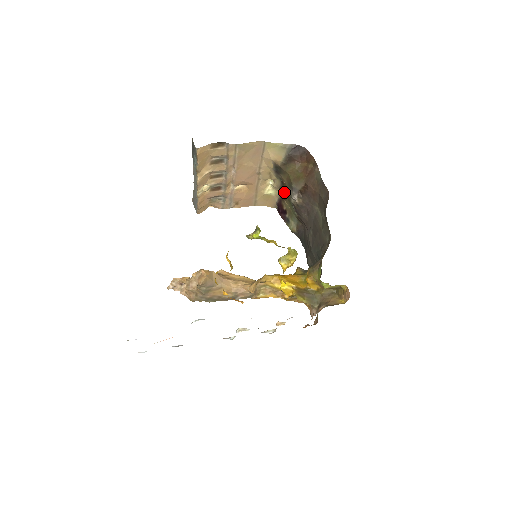
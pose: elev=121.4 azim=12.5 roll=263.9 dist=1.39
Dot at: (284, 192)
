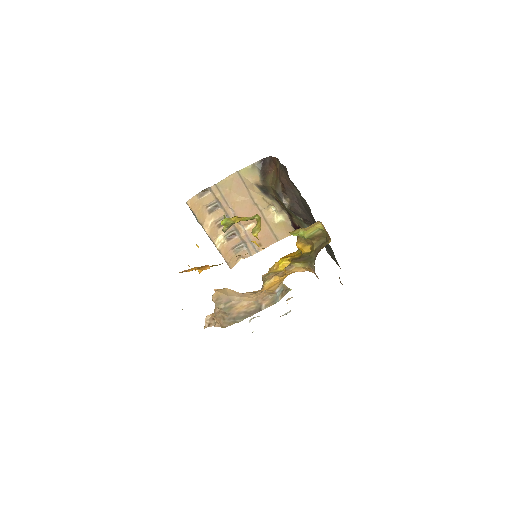
Dot at: (285, 209)
